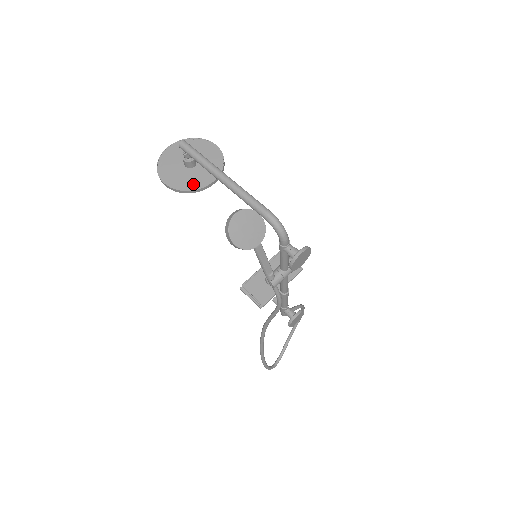
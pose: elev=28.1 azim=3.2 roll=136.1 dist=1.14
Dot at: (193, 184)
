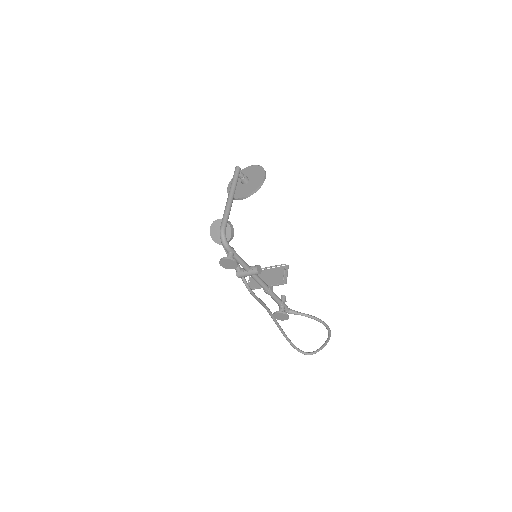
Dot at: (235, 194)
